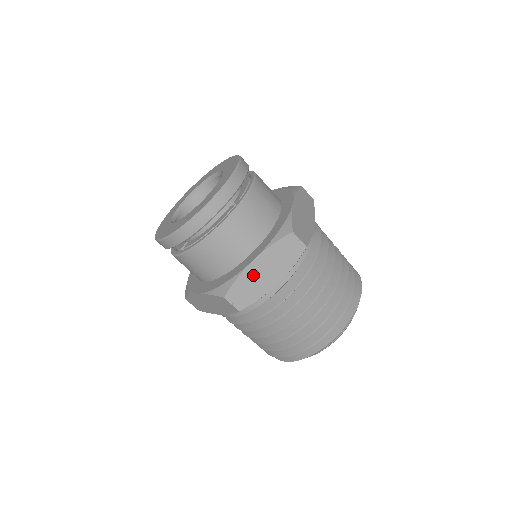
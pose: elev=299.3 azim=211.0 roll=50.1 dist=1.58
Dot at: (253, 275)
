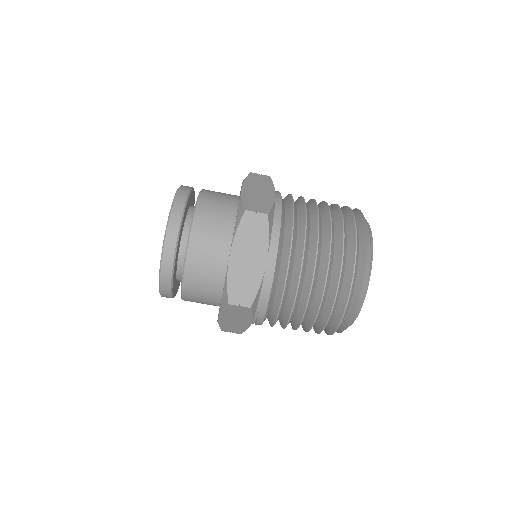
Dot at: (251, 195)
